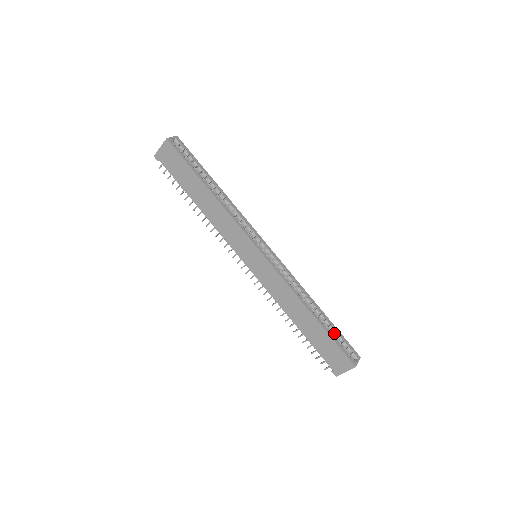
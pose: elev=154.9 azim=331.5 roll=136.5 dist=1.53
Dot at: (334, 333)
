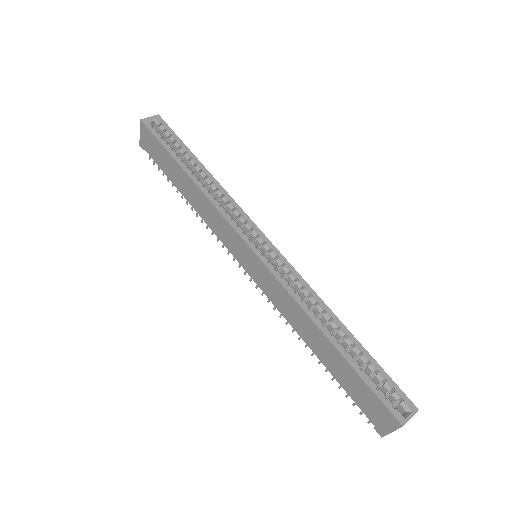
Dot at: (369, 368)
